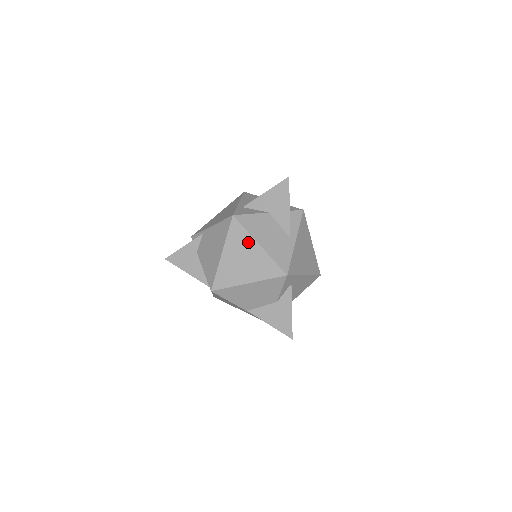
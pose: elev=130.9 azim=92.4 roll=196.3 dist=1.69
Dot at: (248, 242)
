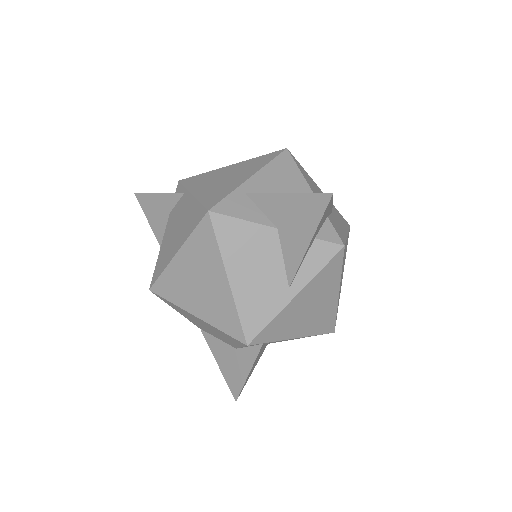
Dot at: (214, 264)
